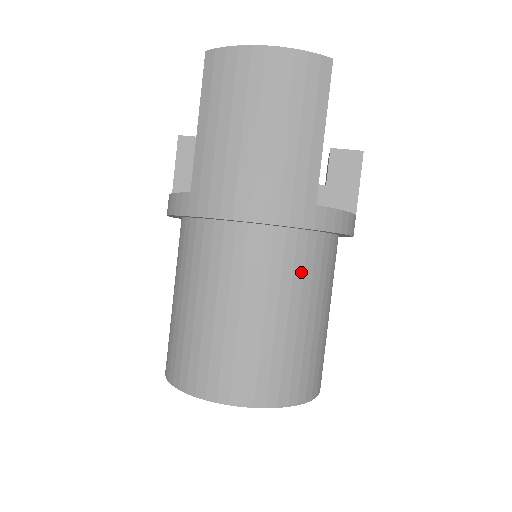
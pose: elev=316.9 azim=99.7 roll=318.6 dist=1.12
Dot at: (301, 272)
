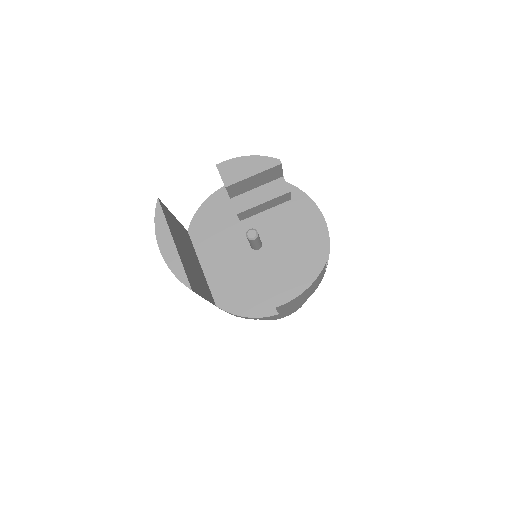
Dot at: occluded
